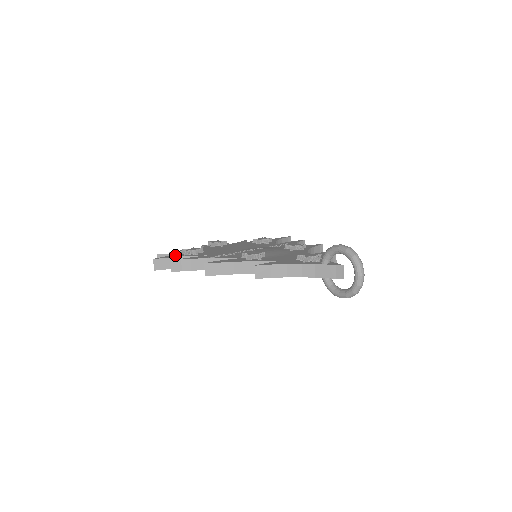
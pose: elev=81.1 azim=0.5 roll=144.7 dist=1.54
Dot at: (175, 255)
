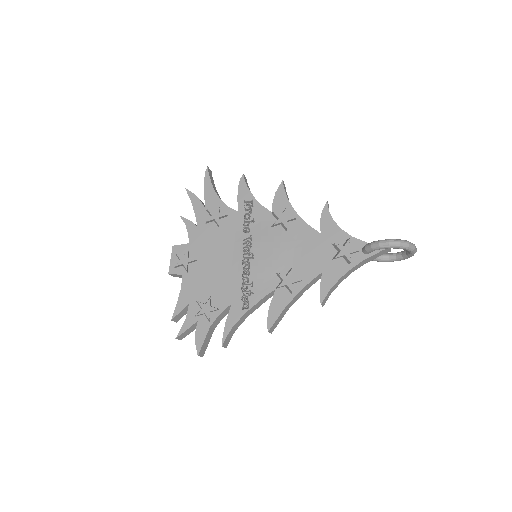
Dot at: (199, 328)
